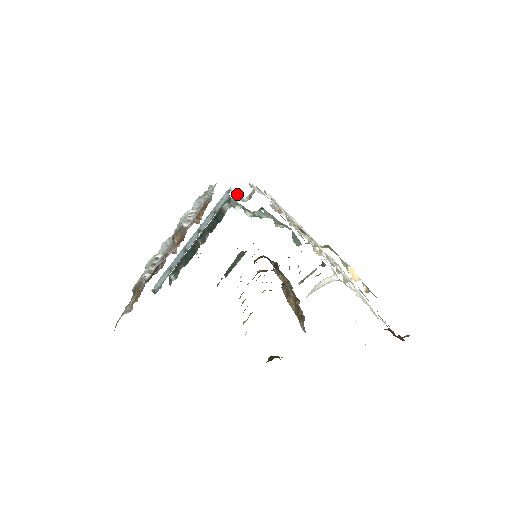
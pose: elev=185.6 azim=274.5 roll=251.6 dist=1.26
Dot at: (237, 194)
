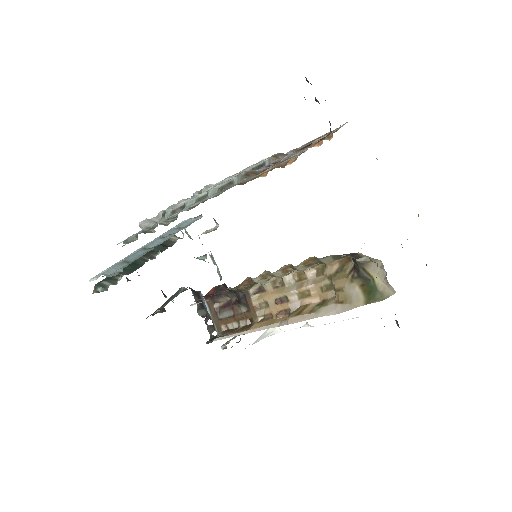
Dot at: occluded
